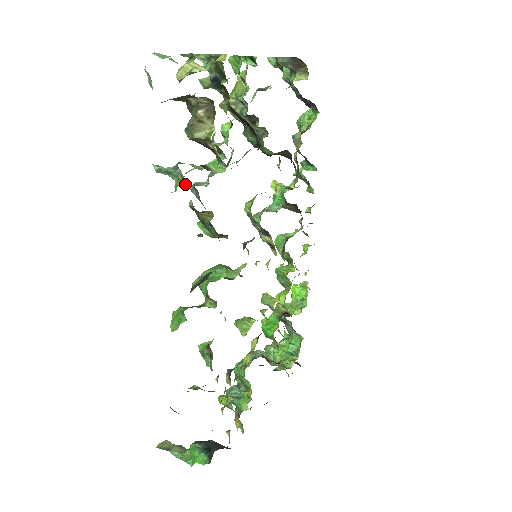
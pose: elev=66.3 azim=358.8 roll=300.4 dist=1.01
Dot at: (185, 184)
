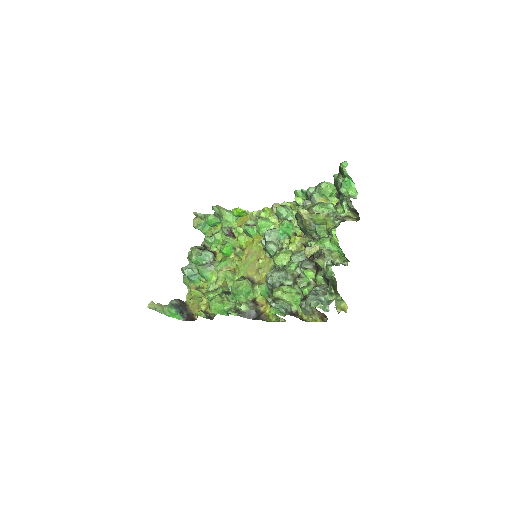
Dot at: (284, 316)
